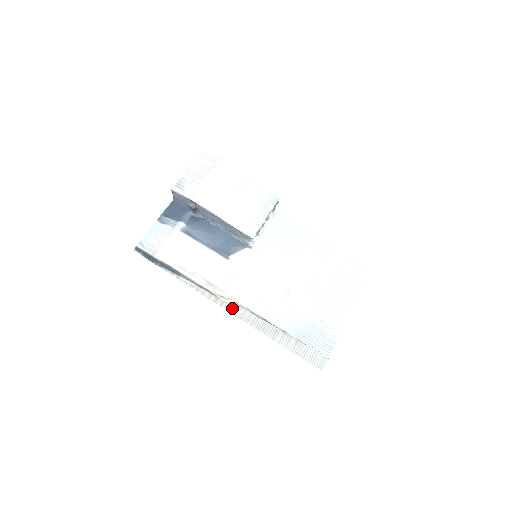
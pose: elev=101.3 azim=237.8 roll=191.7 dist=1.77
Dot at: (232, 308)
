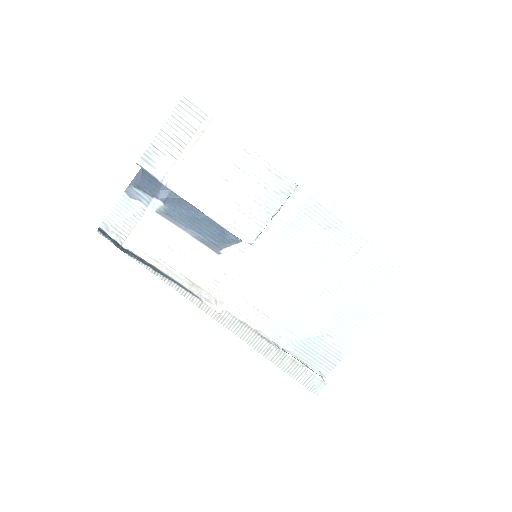
Dot at: (219, 316)
